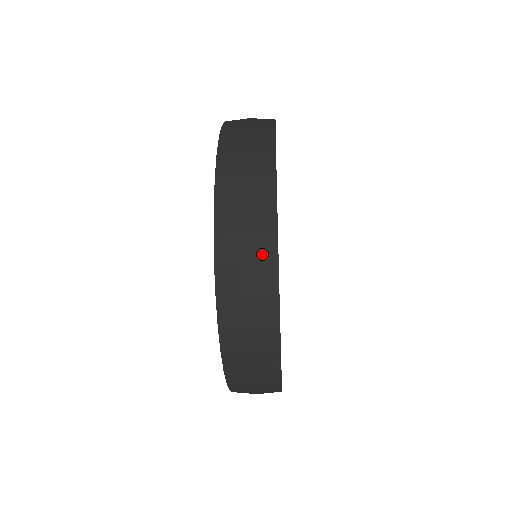
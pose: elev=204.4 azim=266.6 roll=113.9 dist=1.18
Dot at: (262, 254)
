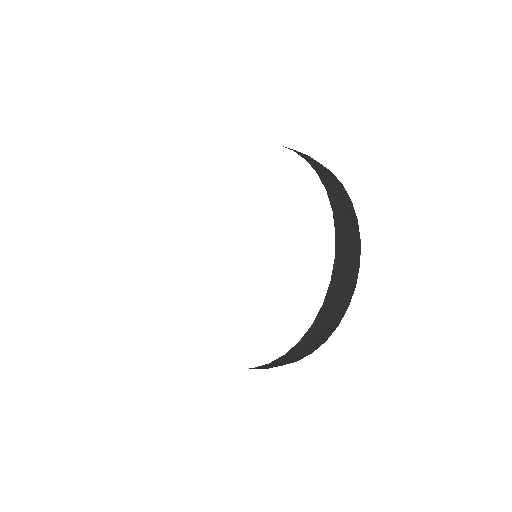
Dot at: (333, 177)
